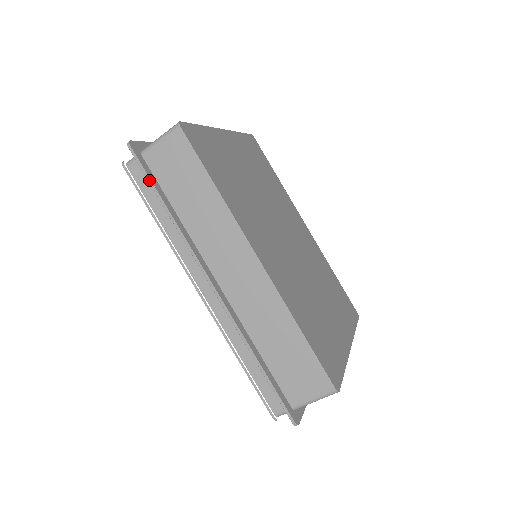
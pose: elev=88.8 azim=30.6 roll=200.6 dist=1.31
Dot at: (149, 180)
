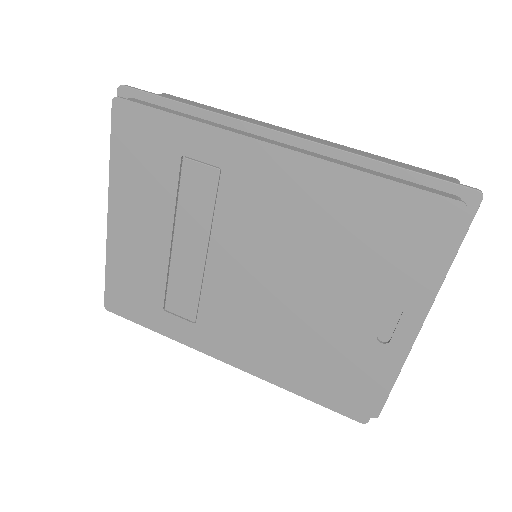
Dot at: (159, 95)
